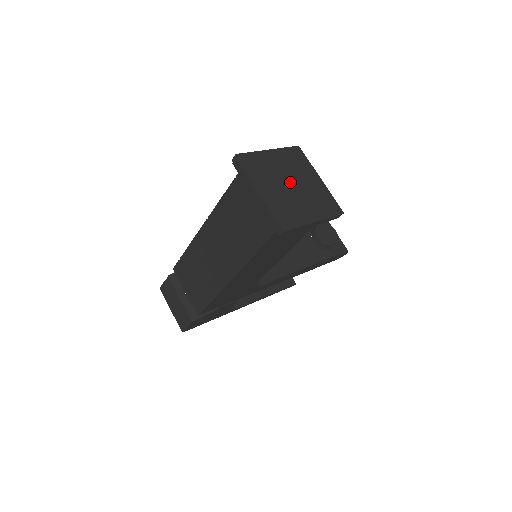
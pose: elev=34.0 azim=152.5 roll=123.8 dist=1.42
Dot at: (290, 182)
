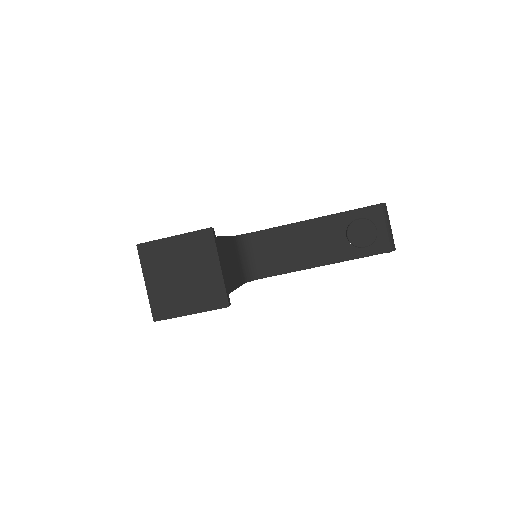
Dot at: (182, 272)
